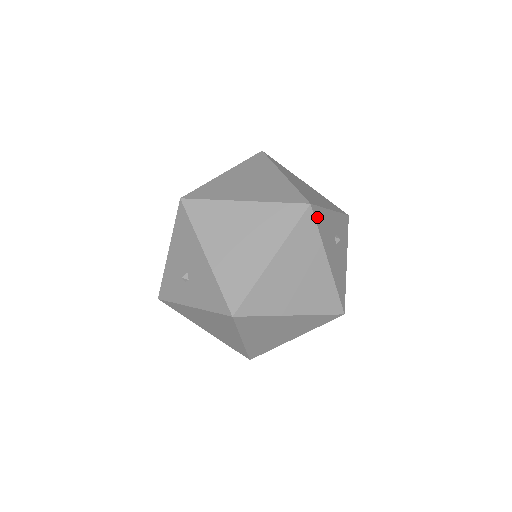
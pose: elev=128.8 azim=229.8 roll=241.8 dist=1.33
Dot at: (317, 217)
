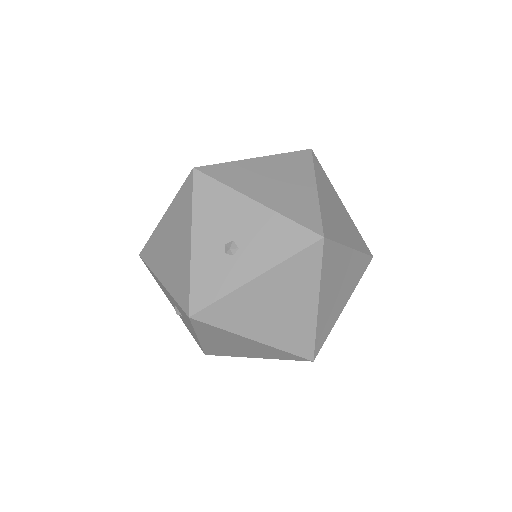
Dot at: occluded
